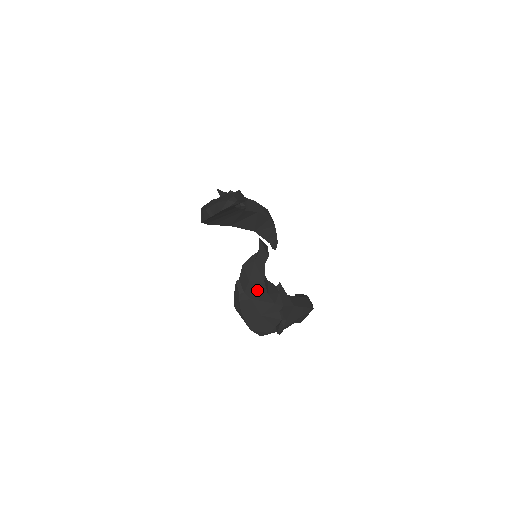
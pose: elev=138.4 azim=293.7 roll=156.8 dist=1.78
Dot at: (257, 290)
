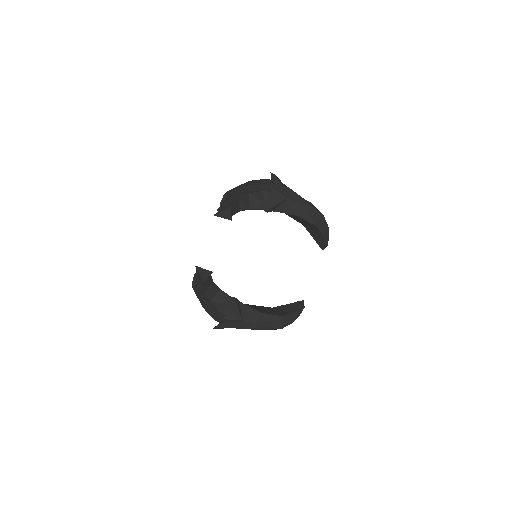
Dot at: (201, 292)
